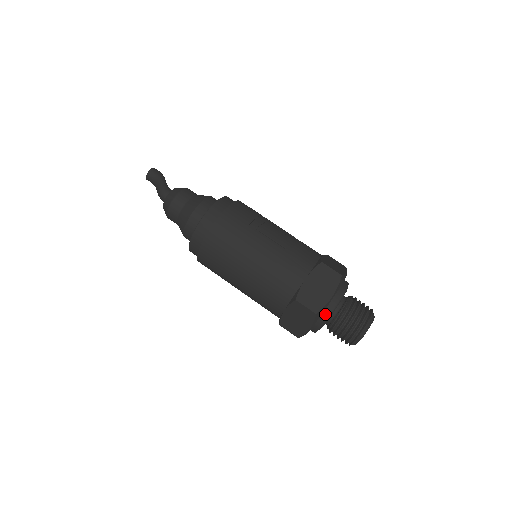
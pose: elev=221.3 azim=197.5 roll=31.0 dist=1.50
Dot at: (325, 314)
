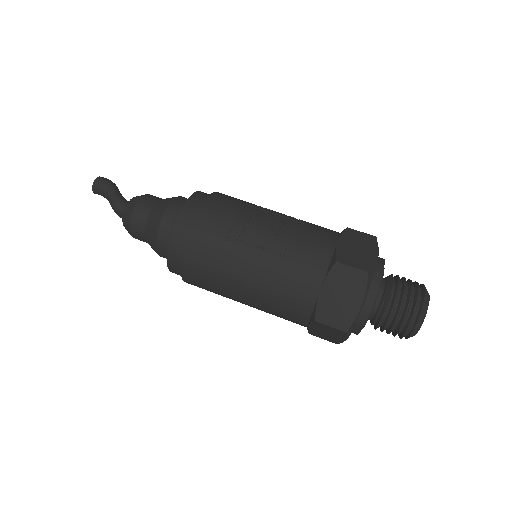
Dot at: (359, 322)
